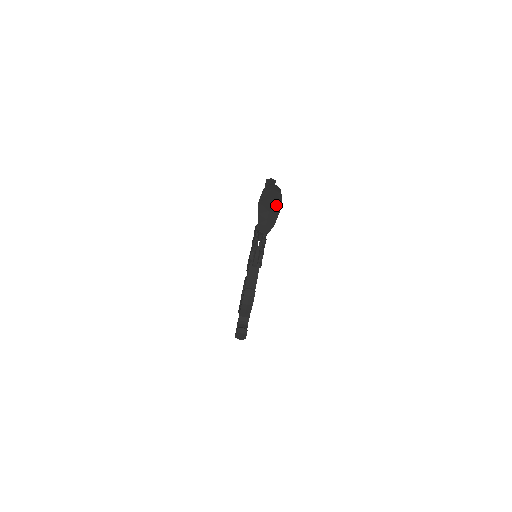
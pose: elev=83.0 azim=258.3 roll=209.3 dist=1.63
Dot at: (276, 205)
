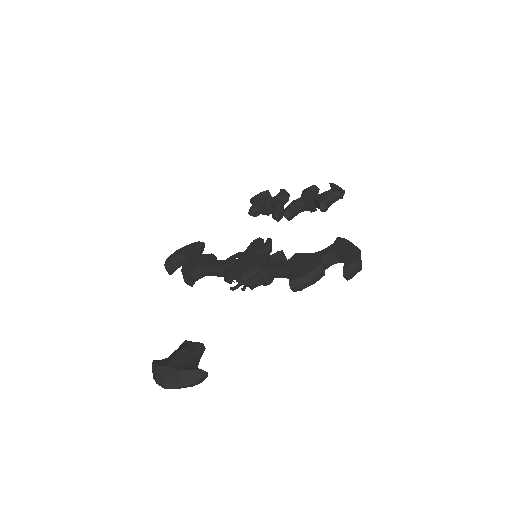
Dot at: occluded
